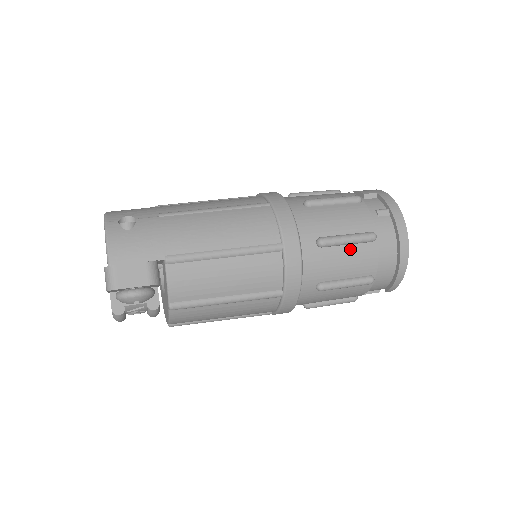
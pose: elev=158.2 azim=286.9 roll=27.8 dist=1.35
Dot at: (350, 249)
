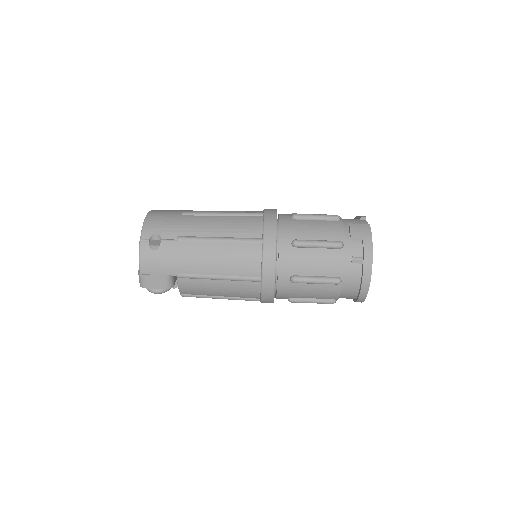
Dot at: (317, 286)
